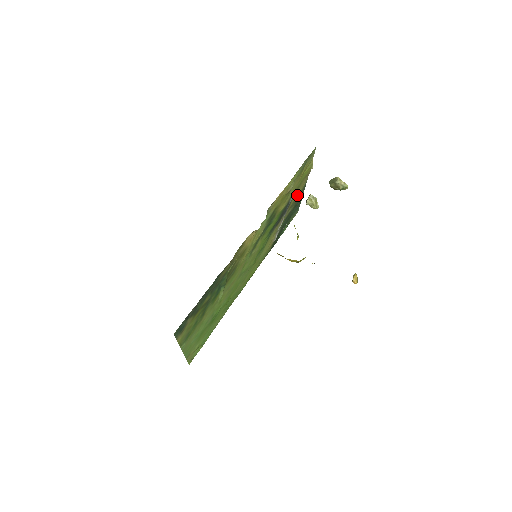
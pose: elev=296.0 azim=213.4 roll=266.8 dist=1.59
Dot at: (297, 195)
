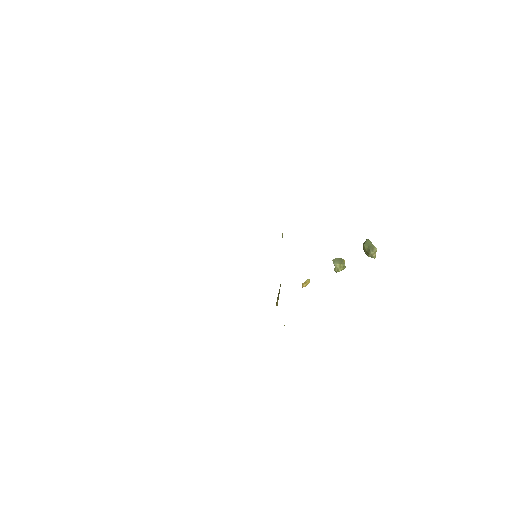
Dot at: occluded
